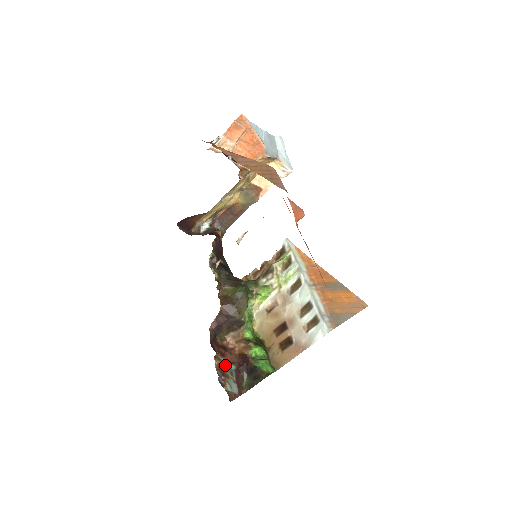
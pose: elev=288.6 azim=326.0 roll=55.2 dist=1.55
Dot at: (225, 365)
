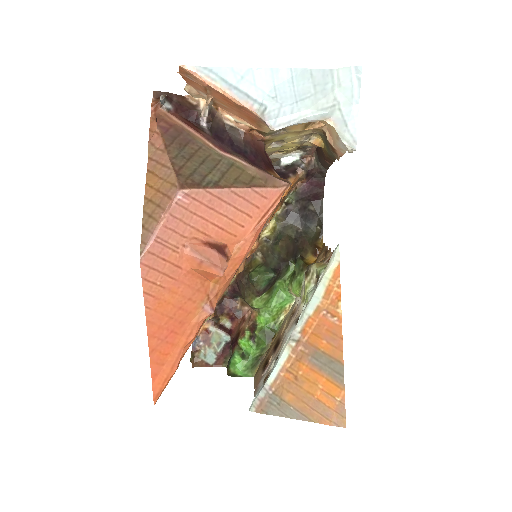
Dot at: (217, 332)
